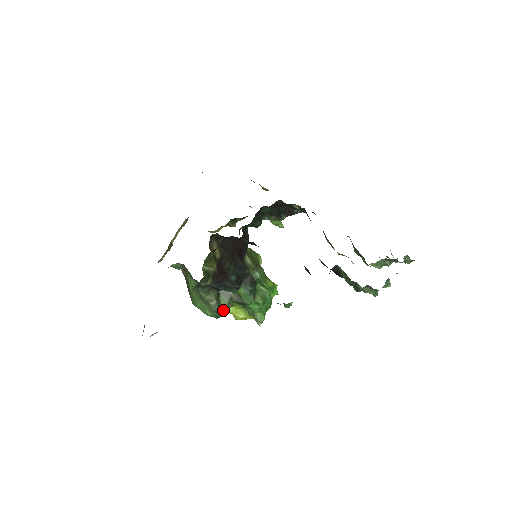
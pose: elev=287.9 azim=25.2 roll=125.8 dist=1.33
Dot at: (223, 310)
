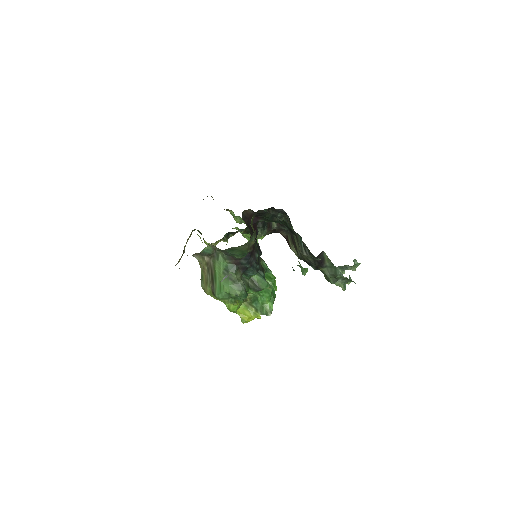
Dot at: (239, 303)
